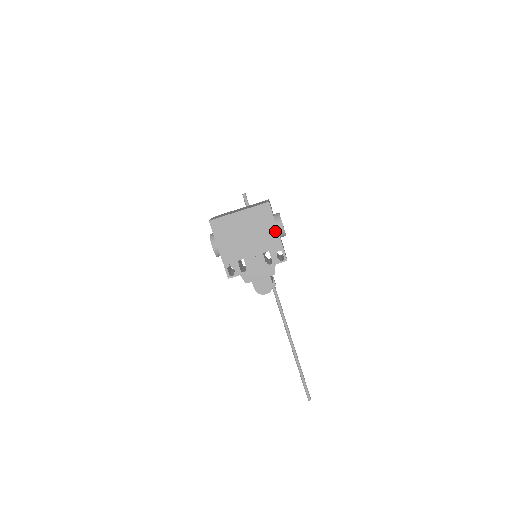
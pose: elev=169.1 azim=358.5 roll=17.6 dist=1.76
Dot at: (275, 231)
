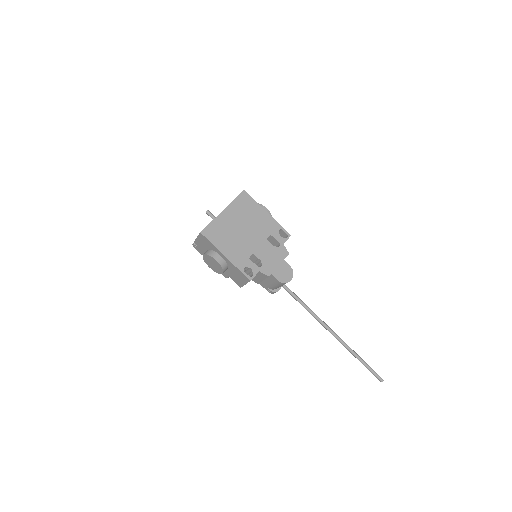
Dot at: (265, 214)
